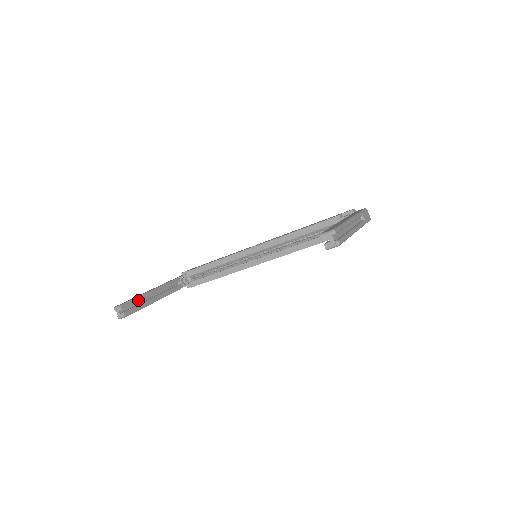
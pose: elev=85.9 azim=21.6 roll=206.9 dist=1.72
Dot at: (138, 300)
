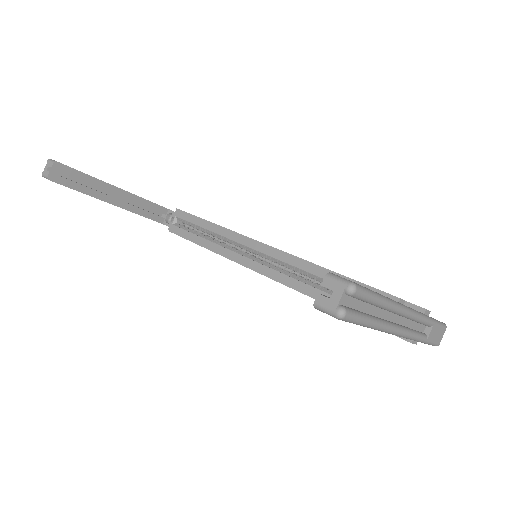
Dot at: (86, 179)
